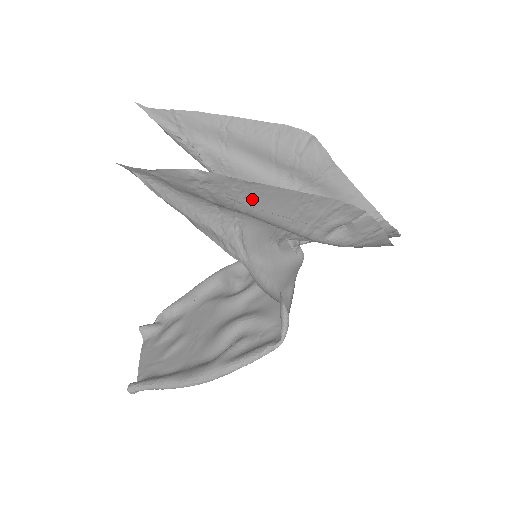
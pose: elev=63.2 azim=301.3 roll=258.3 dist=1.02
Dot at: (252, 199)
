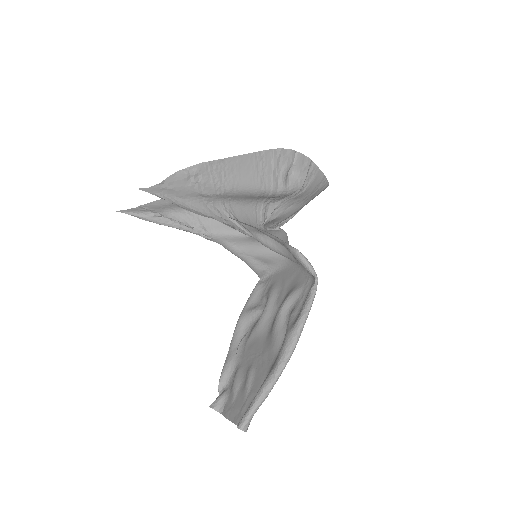
Dot at: (229, 175)
